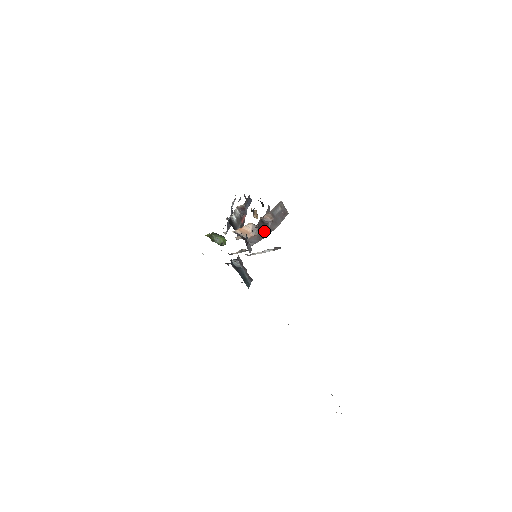
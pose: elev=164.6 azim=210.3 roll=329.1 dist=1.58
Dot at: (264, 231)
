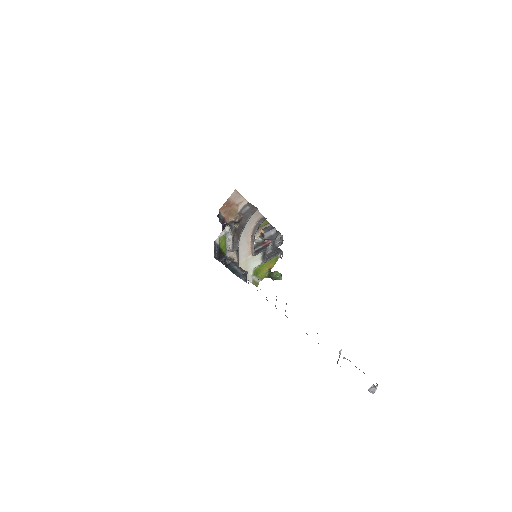
Dot at: (239, 228)
